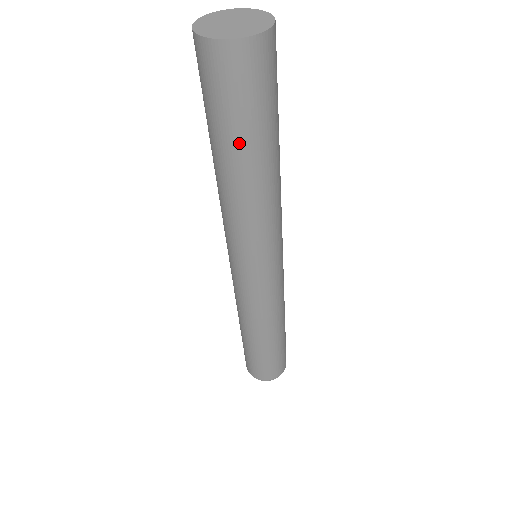
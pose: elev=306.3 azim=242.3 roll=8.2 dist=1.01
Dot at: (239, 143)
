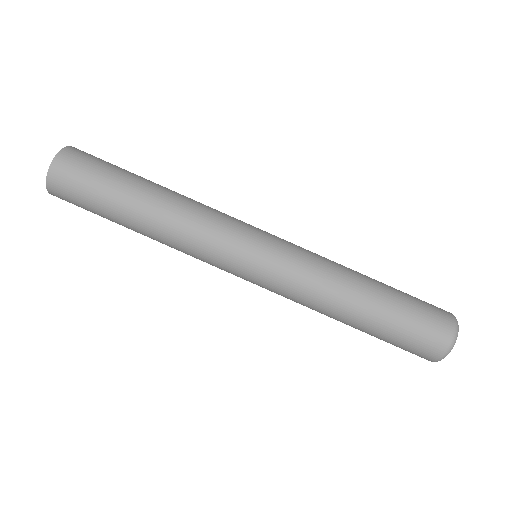
Dot at: (127, 179)
